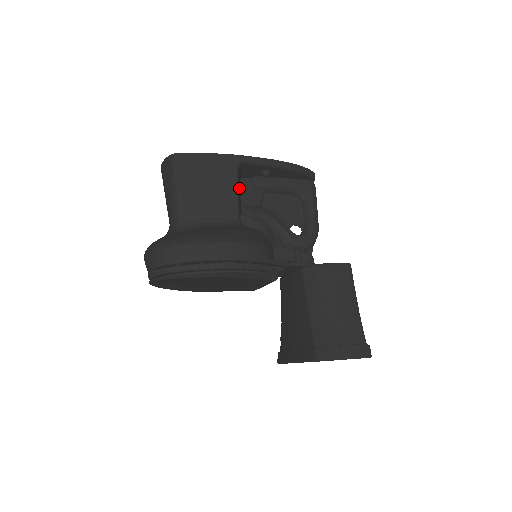
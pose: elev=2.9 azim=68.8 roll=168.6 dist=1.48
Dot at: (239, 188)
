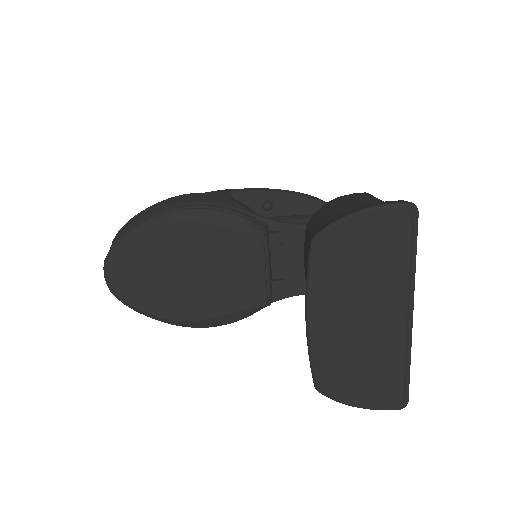
Dot at: occluded
